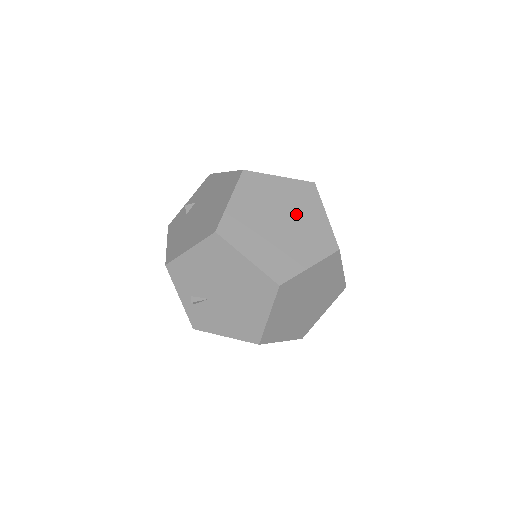
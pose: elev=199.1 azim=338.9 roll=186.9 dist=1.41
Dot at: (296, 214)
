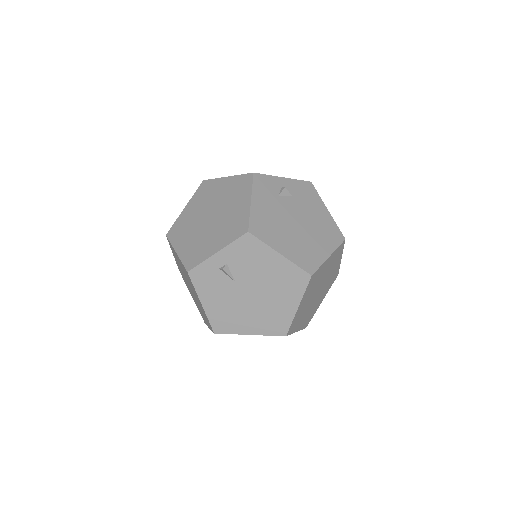
Dot at: (323, 291)
